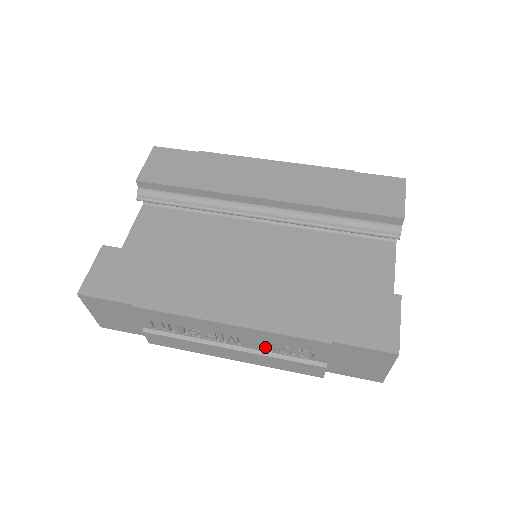
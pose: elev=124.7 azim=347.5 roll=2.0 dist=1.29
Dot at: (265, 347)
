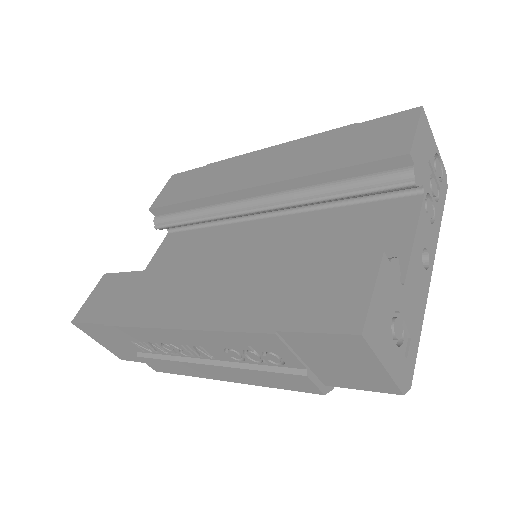
Dot at: (233, 356)
